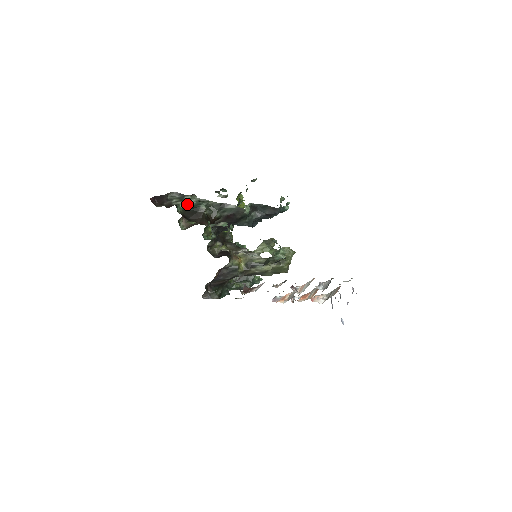
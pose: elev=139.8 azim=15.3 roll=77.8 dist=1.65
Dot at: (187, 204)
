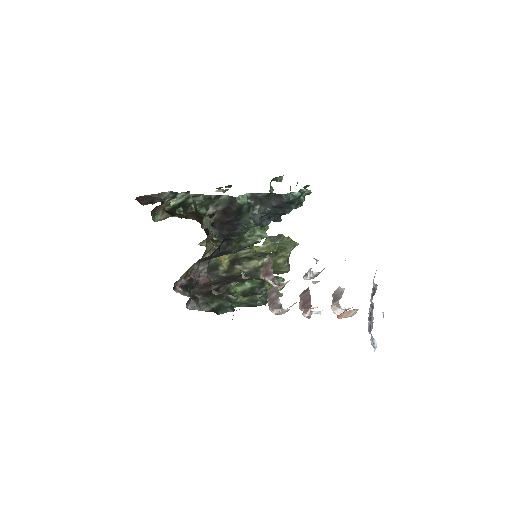
Dot at: (178, 201)
